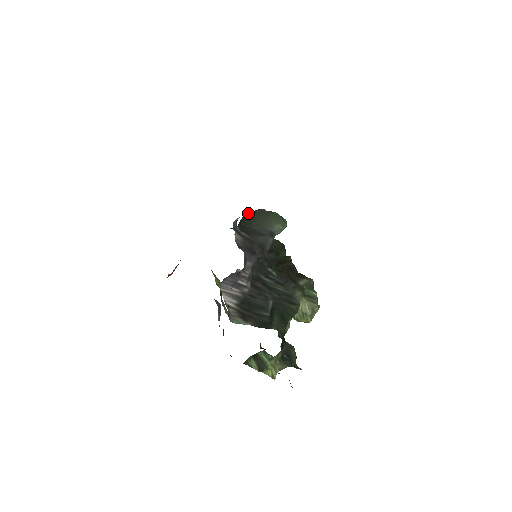
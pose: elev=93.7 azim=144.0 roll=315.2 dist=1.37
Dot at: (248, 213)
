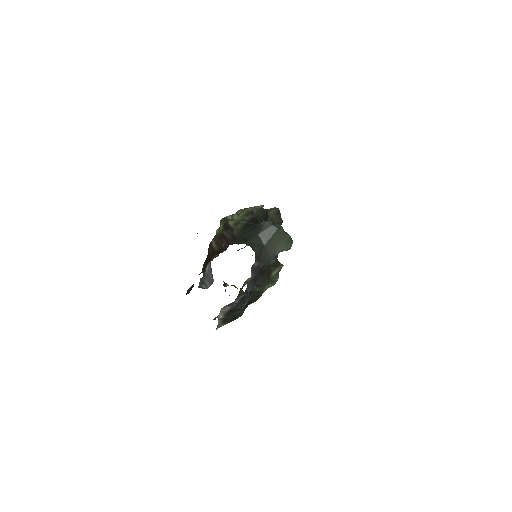
Dot at: (271, 224)
